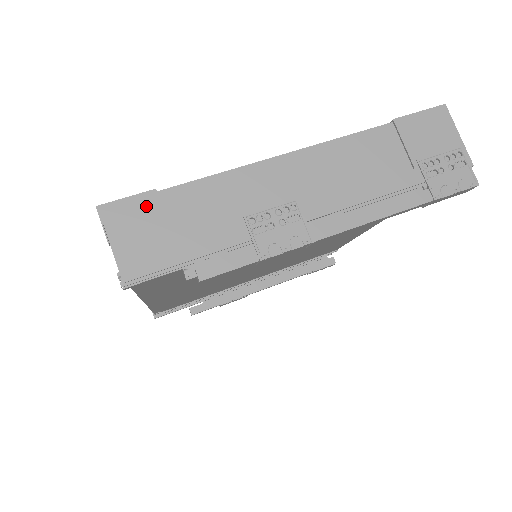
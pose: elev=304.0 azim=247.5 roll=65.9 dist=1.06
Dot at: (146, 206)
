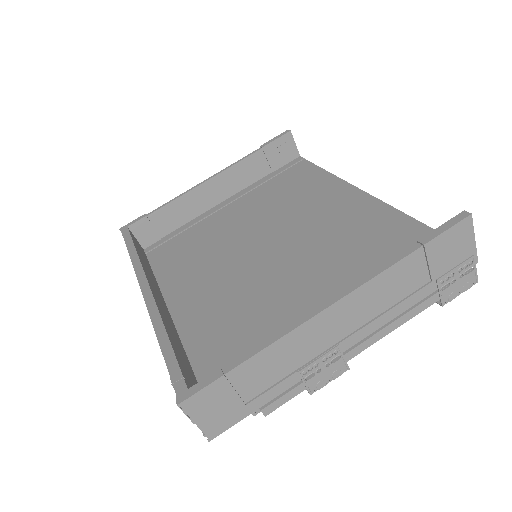
Dot at: (218, 390)
